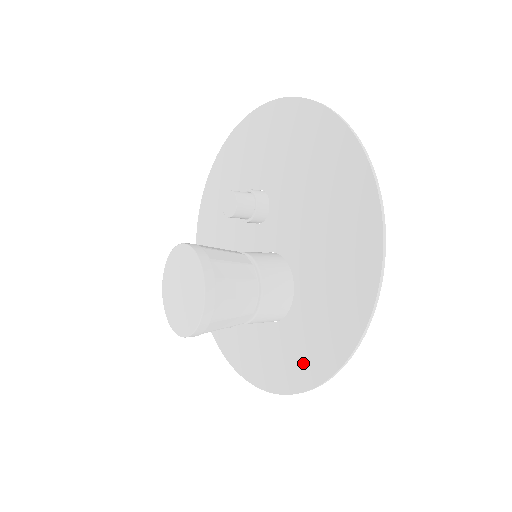
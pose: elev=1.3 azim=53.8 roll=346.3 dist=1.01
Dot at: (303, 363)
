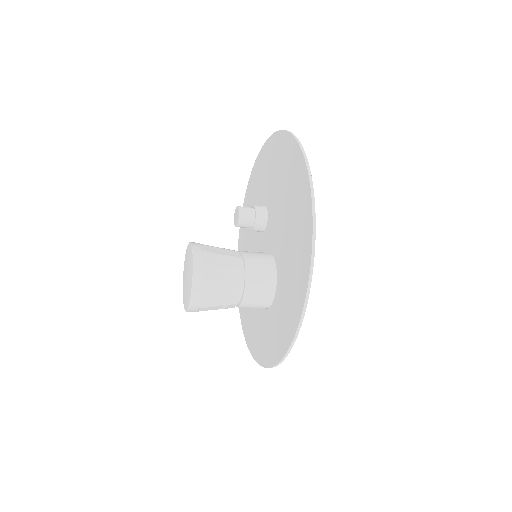
Dot at: (280, 337)
